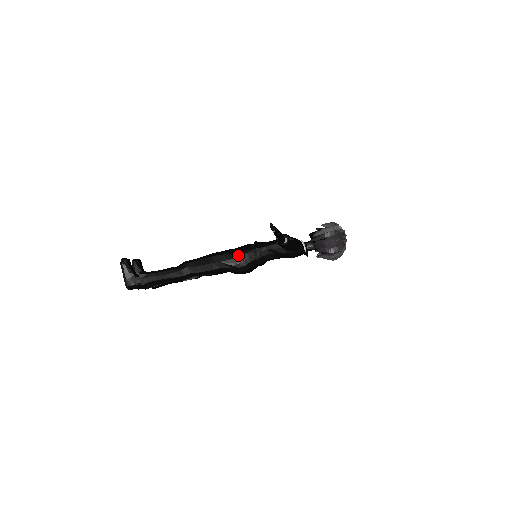
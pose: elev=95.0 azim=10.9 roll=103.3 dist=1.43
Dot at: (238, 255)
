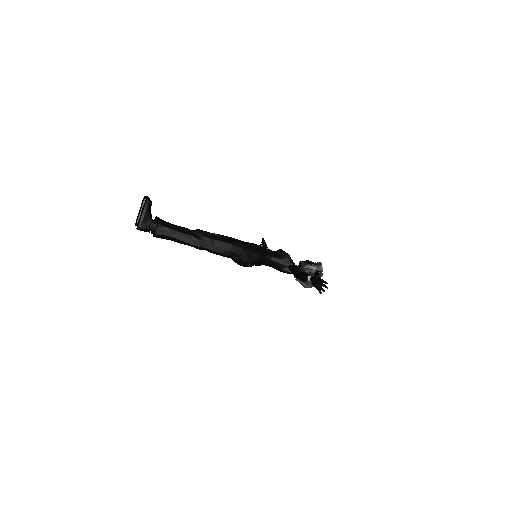
Dot at: (252, 254)
